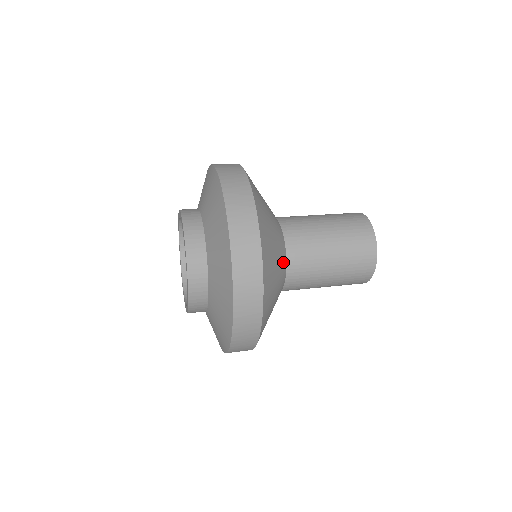
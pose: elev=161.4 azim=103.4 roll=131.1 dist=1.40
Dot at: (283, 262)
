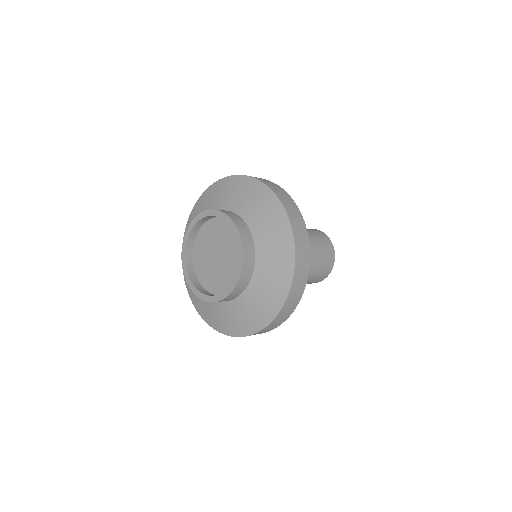
Dot at: occluded
